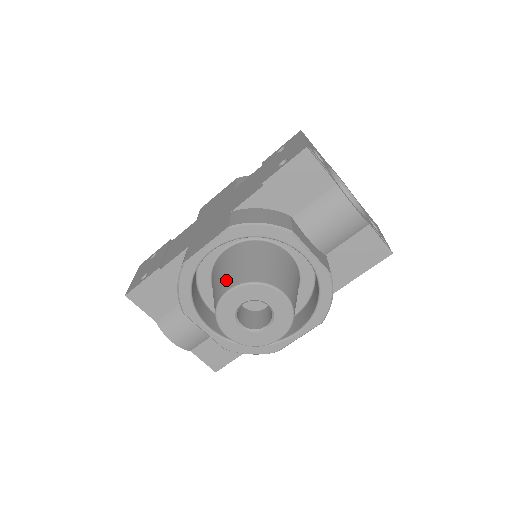
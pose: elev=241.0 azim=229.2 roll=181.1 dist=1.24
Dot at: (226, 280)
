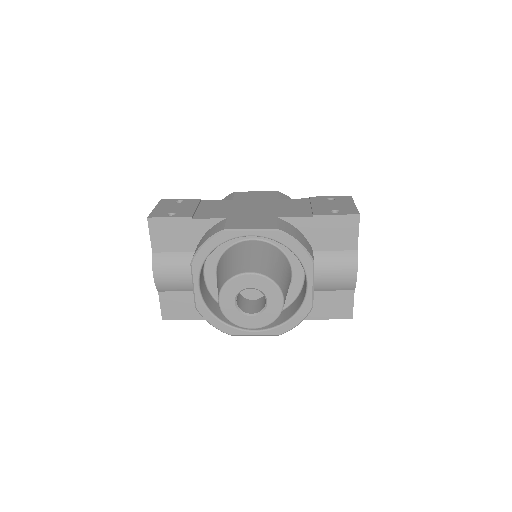
Dot at: (249, 264)
